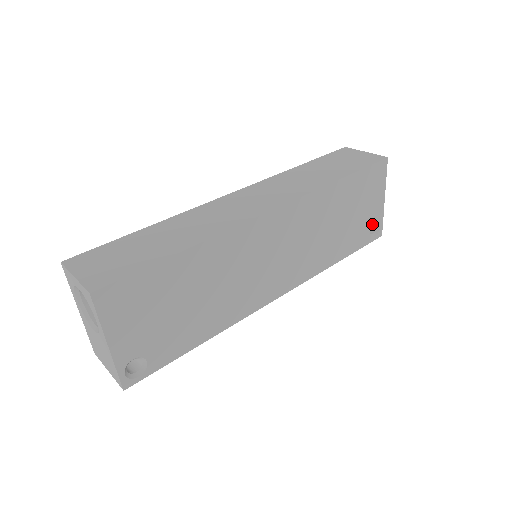
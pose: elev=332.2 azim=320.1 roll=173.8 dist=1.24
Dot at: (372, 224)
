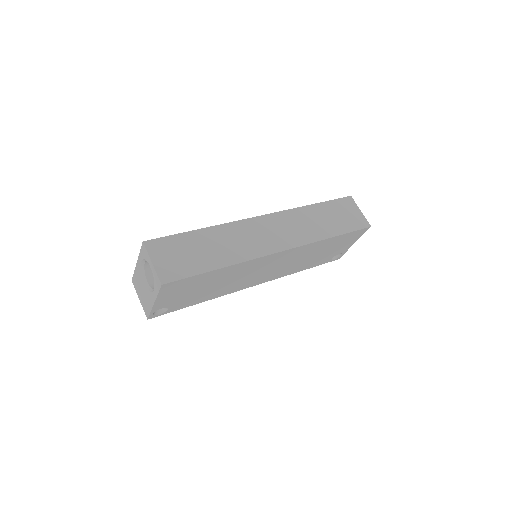
Dot at: (337, 254)
